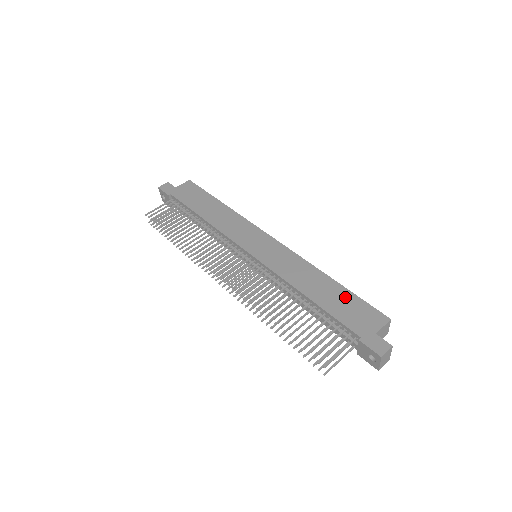
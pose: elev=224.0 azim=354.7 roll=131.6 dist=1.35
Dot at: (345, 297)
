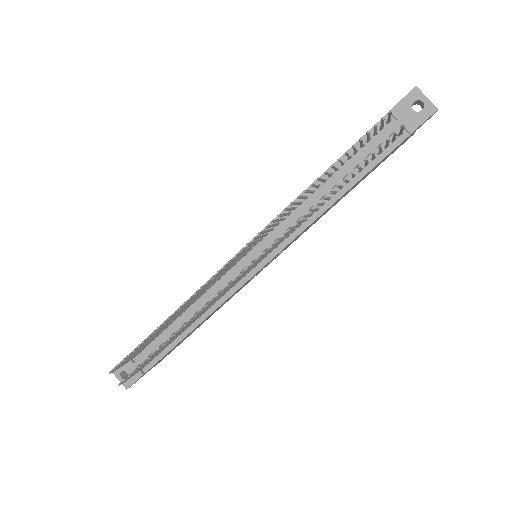
Dot at: occluded
